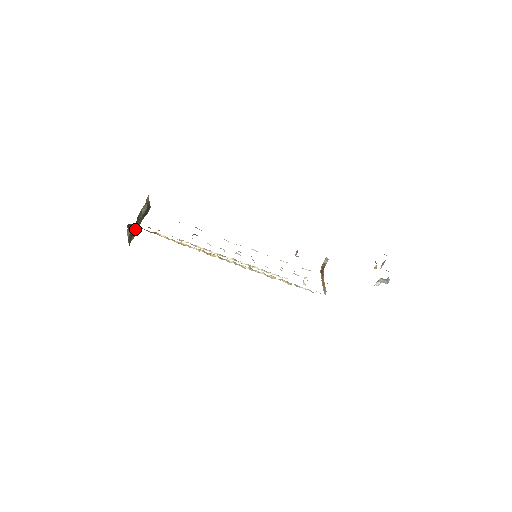
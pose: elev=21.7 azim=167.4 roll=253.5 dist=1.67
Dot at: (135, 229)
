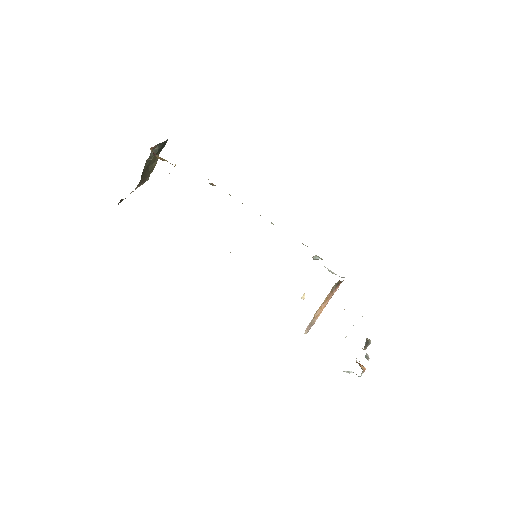
Dot at: occluded
